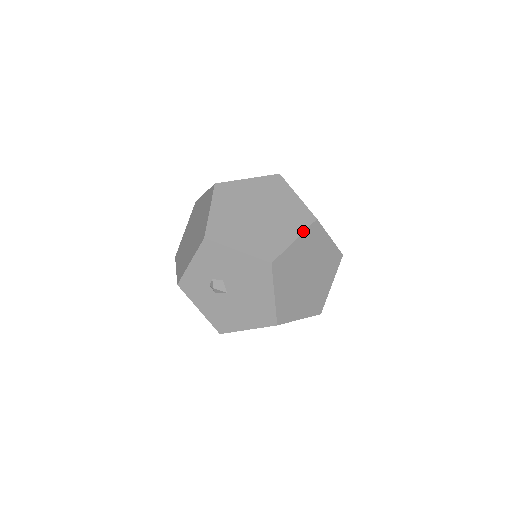
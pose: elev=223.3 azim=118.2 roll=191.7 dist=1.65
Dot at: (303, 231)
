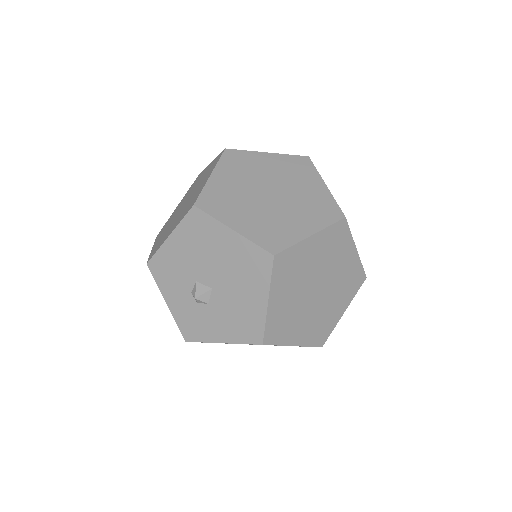
Dot at: (215, 165)
